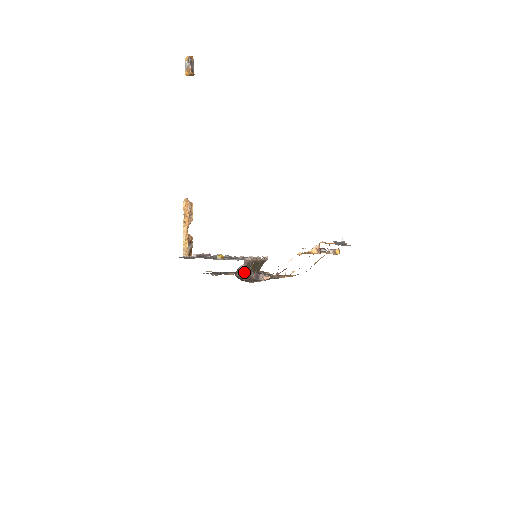
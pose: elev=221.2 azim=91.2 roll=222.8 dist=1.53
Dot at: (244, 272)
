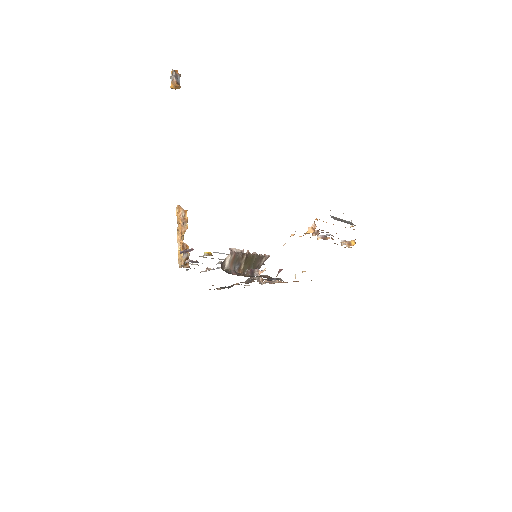
Dot at: (233, 266)
